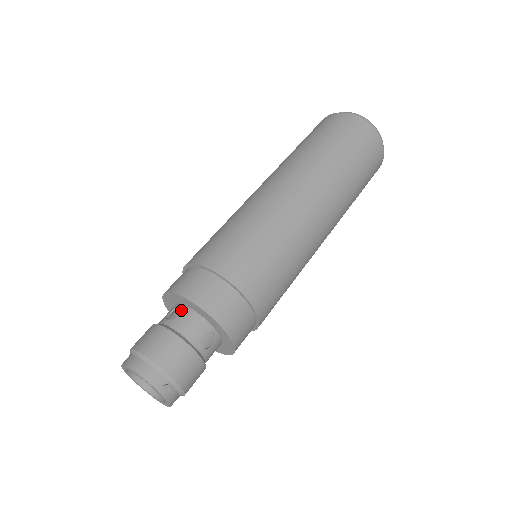
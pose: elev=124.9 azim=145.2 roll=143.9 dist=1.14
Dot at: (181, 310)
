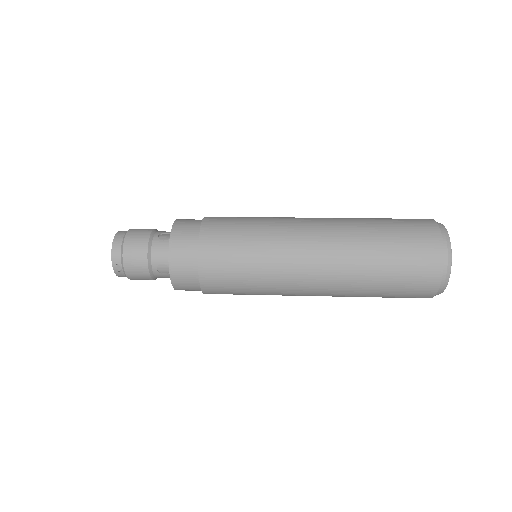
Dot at: (168, 239)
